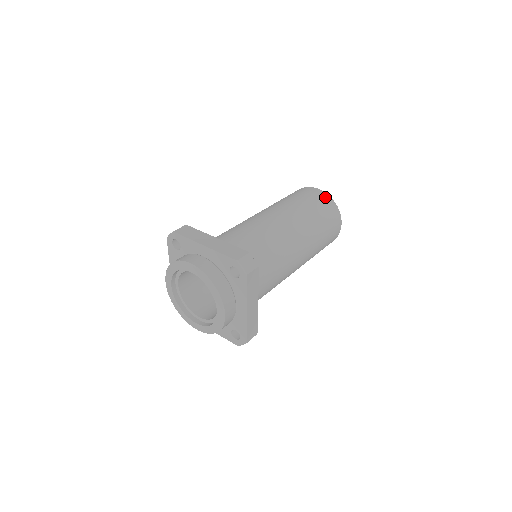
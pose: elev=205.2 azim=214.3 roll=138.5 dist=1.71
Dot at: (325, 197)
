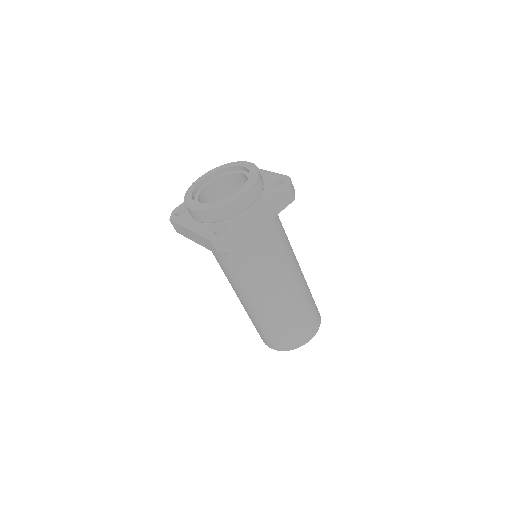
Dot at: occluded
